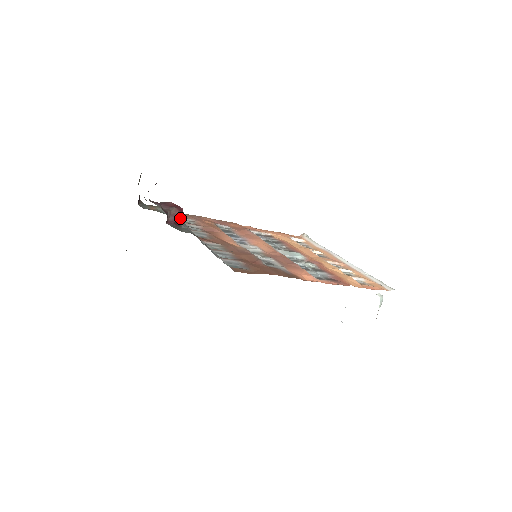
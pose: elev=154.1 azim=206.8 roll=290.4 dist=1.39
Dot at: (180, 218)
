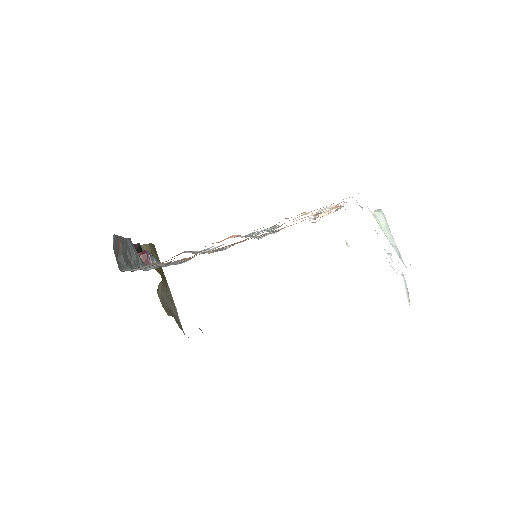
Dot at: (146, 259)
